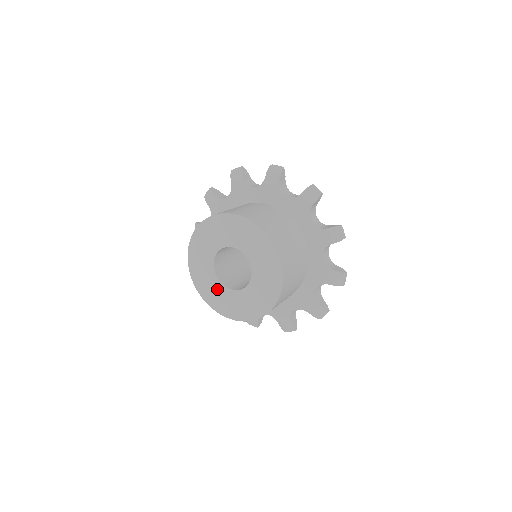
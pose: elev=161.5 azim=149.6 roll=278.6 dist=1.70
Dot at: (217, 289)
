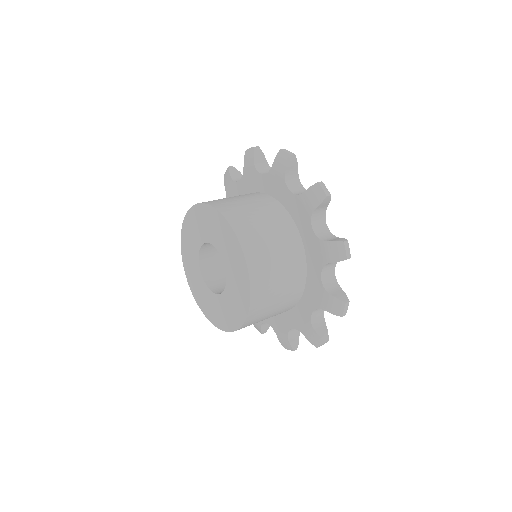
Dot at: (210, 299)
